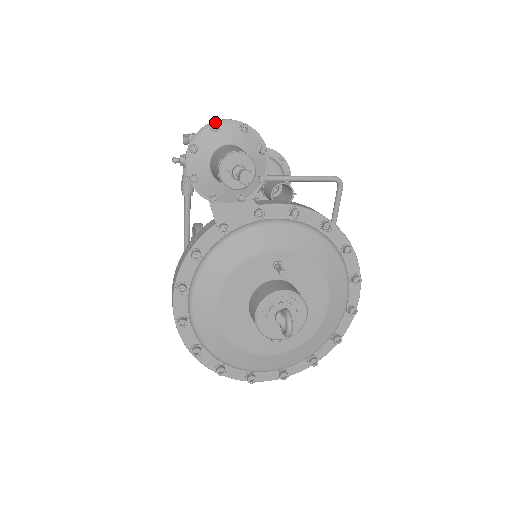
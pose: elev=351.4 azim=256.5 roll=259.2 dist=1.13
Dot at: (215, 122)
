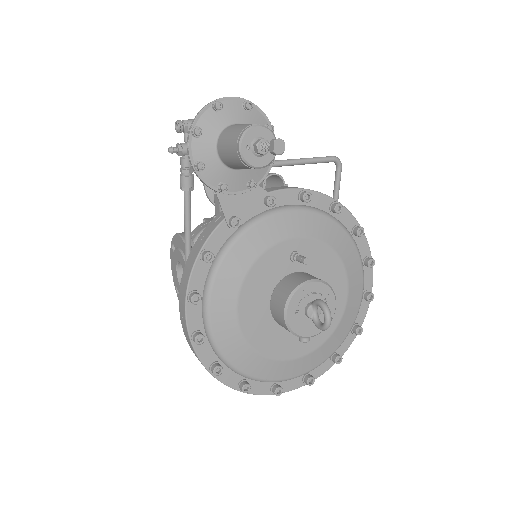
Dot at: (216, 100)
